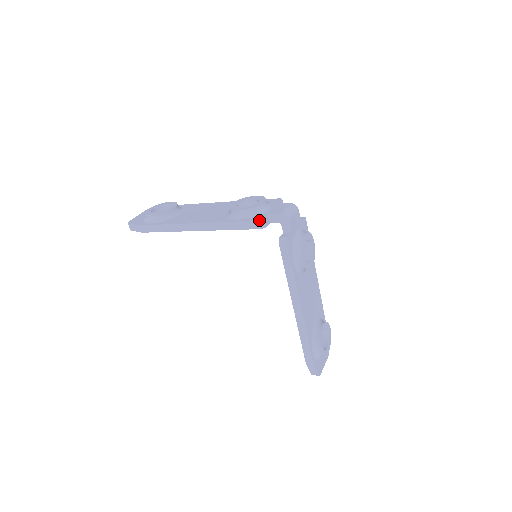
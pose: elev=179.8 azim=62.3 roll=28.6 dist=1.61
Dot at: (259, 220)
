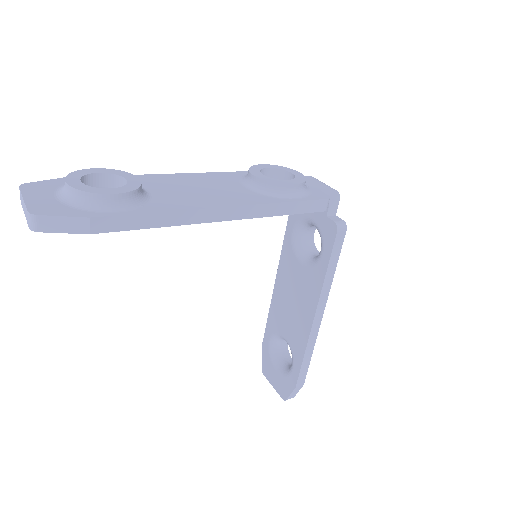
Dot at: (329, 198)
